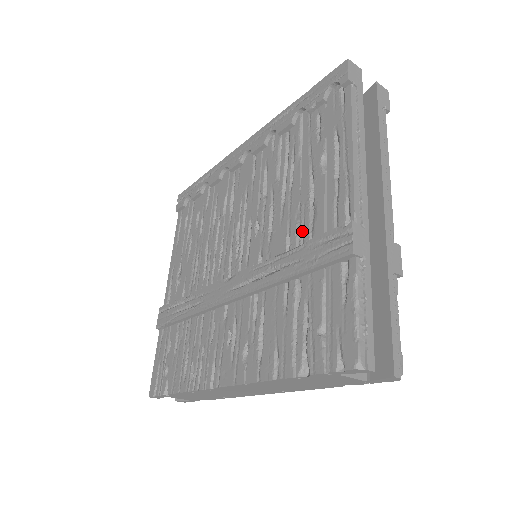
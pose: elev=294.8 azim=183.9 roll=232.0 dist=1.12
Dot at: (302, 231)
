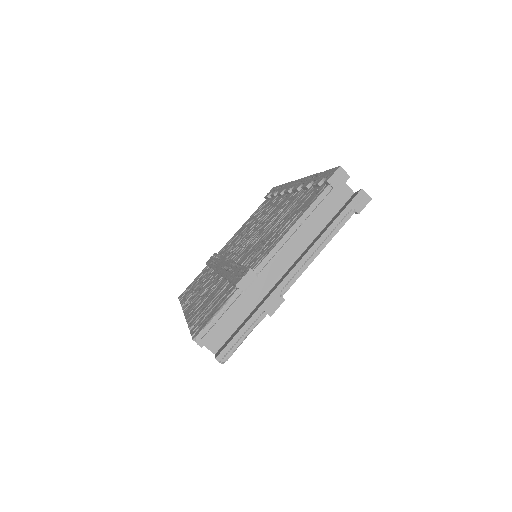
Dot at: (251, 258)
